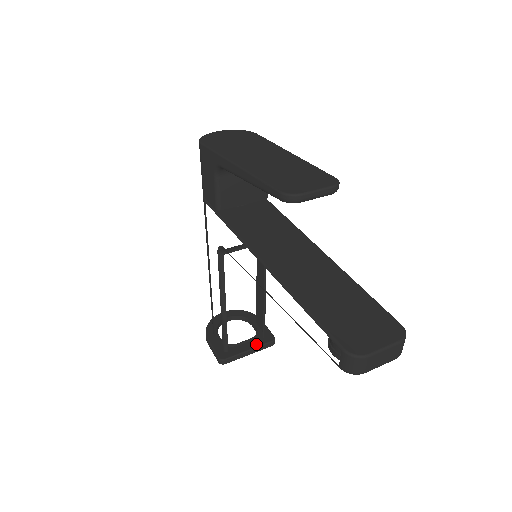
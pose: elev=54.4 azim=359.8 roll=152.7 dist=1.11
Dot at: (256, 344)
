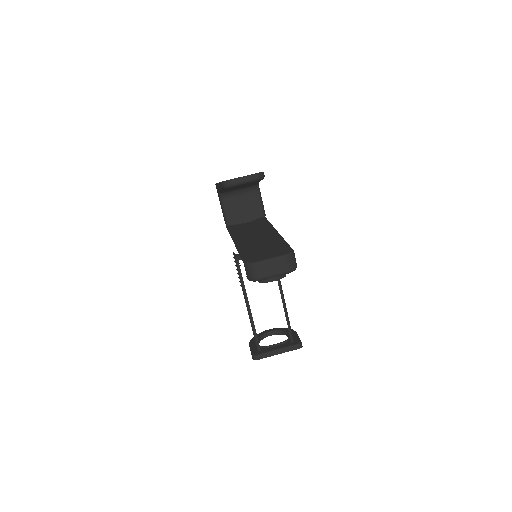
Dot at: (284, 346)
